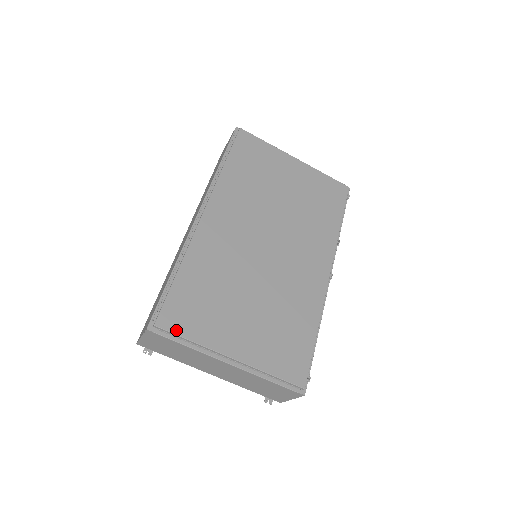
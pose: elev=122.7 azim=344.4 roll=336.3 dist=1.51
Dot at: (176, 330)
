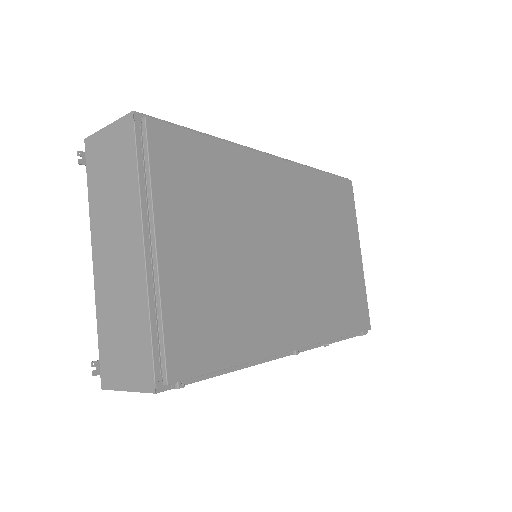
Dot at: (153, 150)
